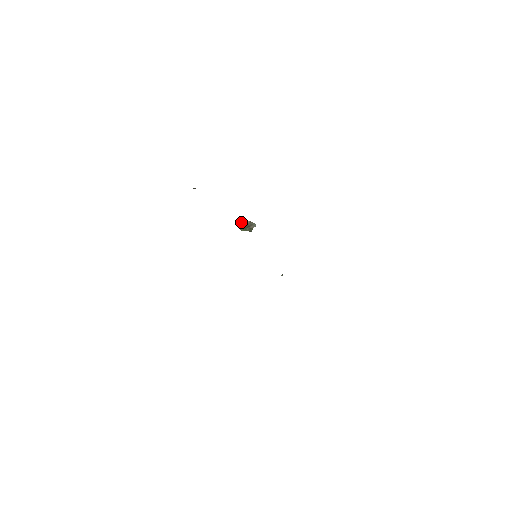
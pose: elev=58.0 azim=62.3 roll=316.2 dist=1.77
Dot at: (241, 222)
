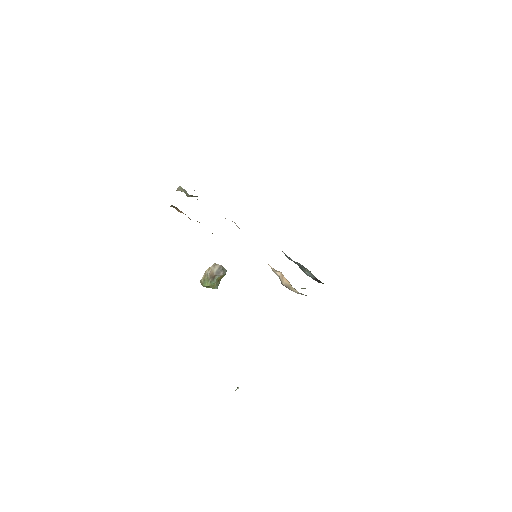
Dot at: (208, 271)
